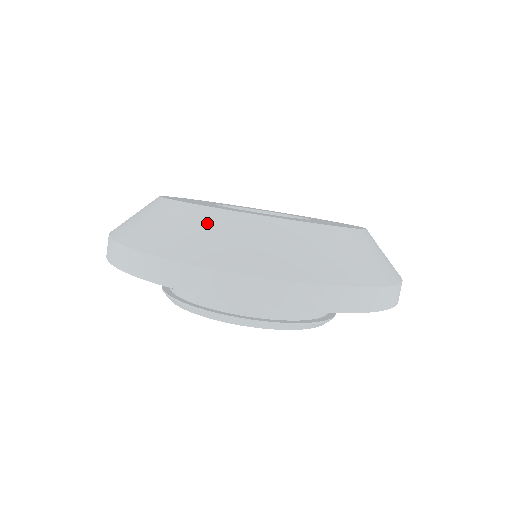
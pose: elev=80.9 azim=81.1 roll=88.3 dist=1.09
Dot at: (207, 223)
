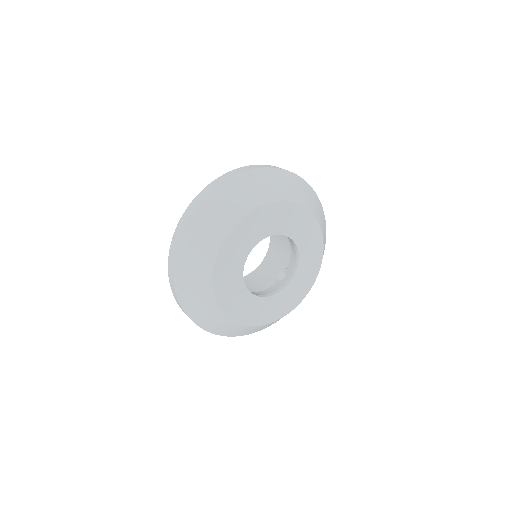
Dot at: (207, 308)
